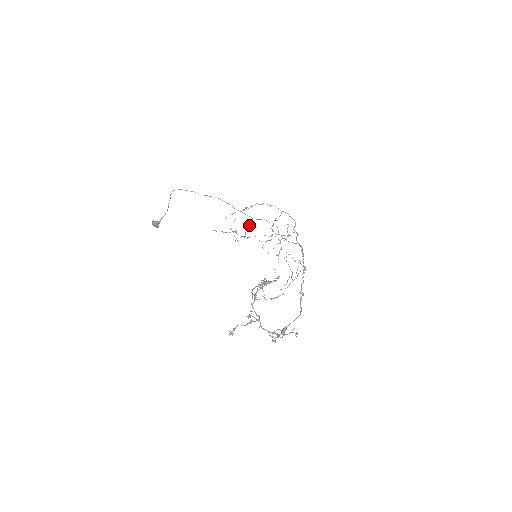
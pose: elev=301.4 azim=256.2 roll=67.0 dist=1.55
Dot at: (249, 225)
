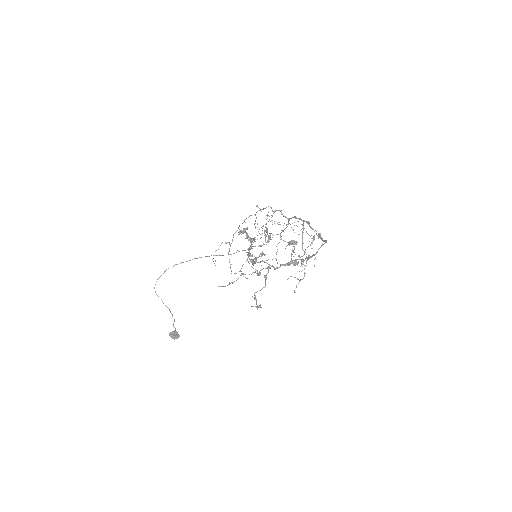
Dot at: occluded
